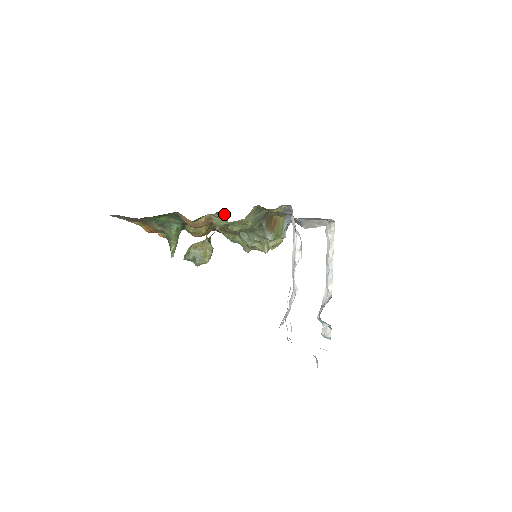
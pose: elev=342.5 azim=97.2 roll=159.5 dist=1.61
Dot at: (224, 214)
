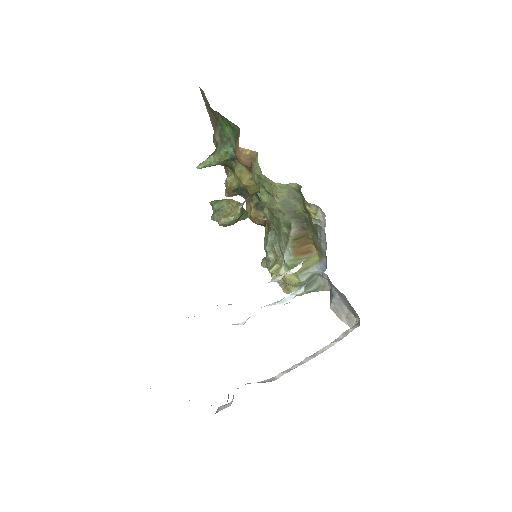
Dot at: occluded
